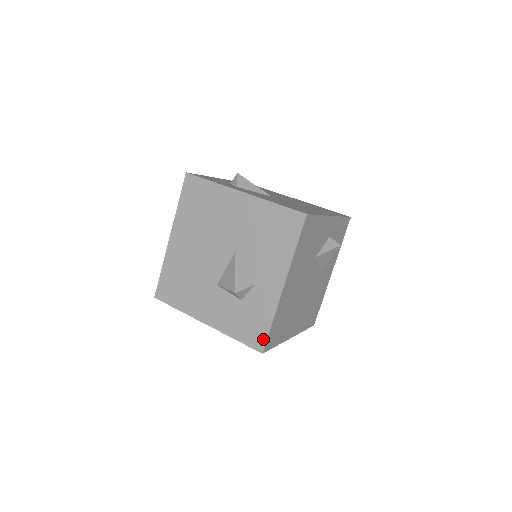
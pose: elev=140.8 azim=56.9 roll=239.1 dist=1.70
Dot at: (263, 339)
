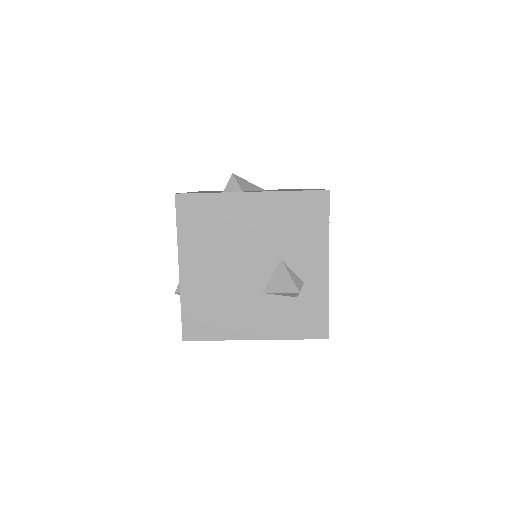
Dot at: (191, 193)
